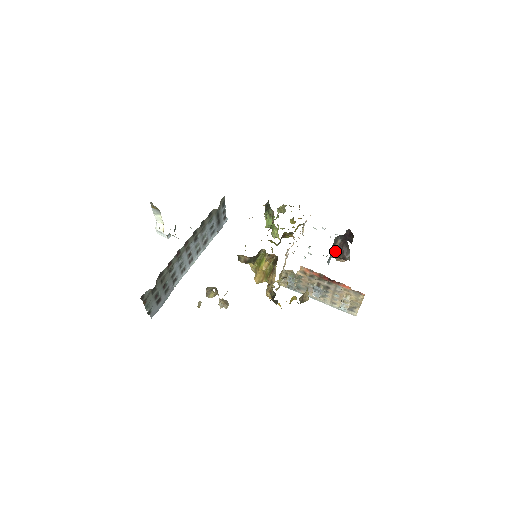
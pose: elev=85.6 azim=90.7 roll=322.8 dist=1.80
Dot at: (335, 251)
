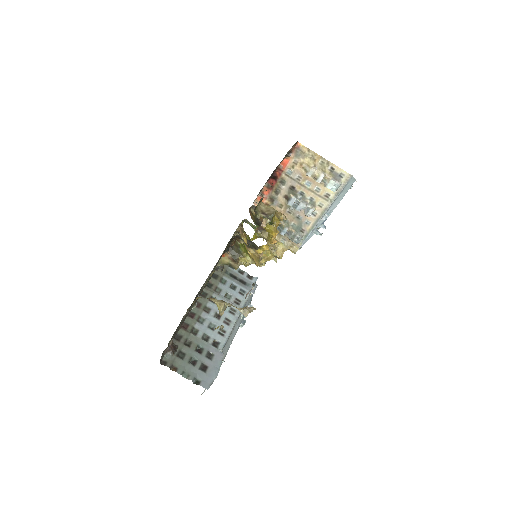
Dot at: occluded
